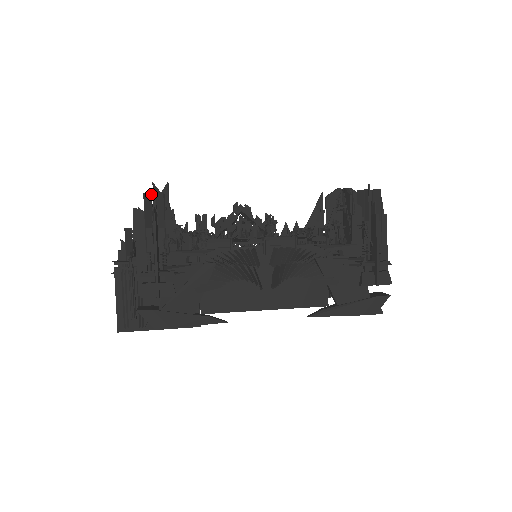
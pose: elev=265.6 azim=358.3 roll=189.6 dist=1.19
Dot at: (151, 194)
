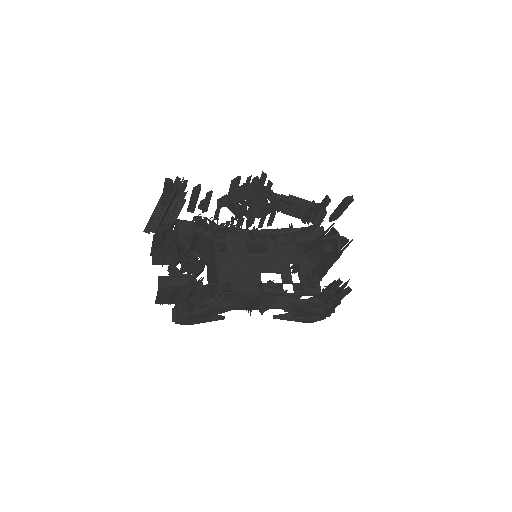
Dot at: occluded
